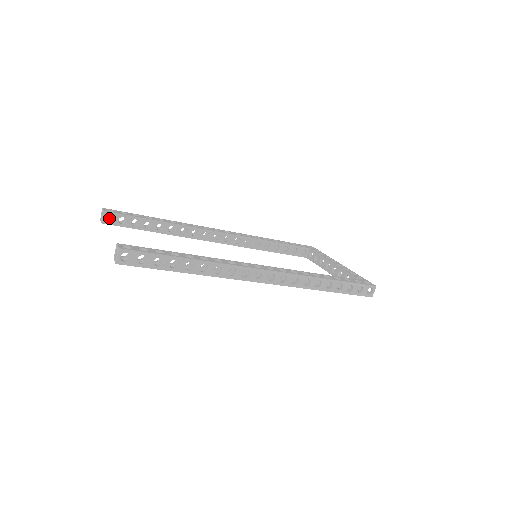
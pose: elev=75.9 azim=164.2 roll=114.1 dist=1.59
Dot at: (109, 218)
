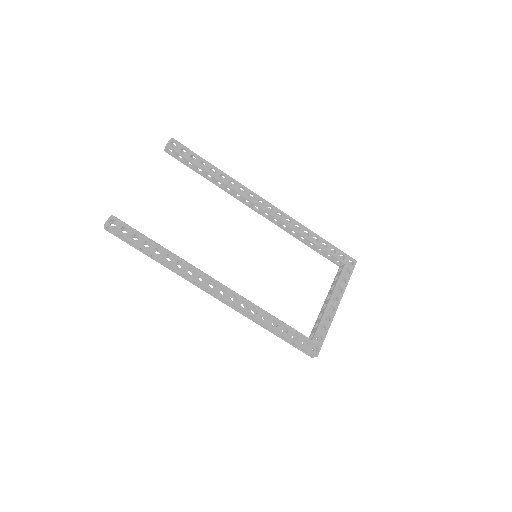
Dot at: occluded
